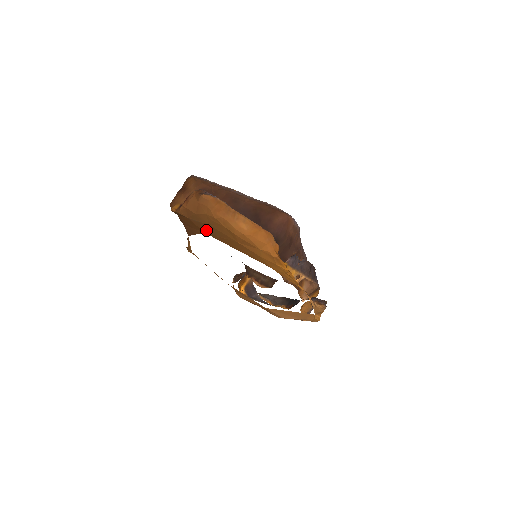
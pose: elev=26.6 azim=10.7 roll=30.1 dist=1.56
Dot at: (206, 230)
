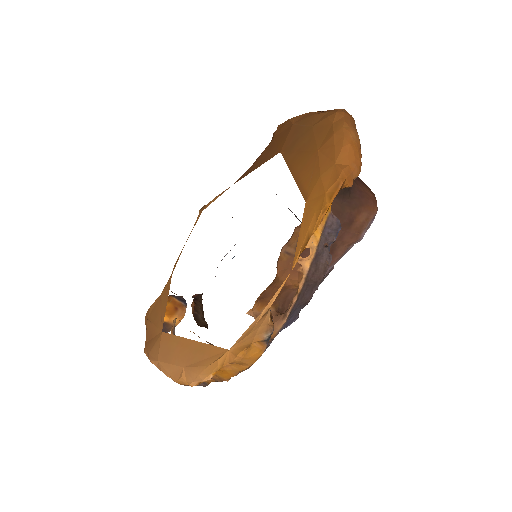
Dot at: (291, 144)
